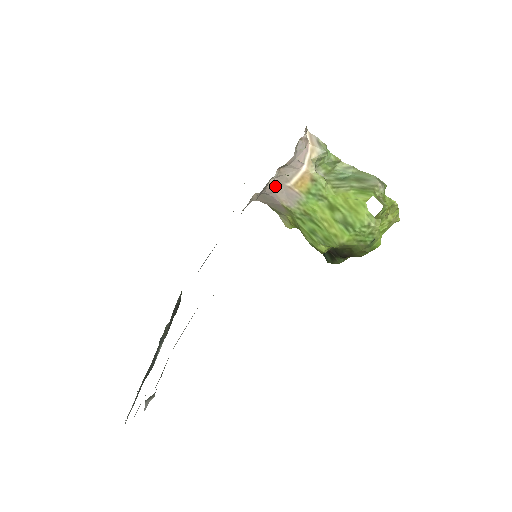
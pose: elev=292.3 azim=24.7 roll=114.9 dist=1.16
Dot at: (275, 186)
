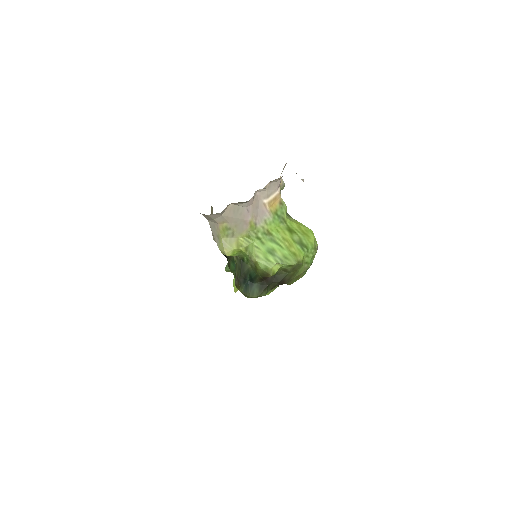
Dot at: (254, 199)
